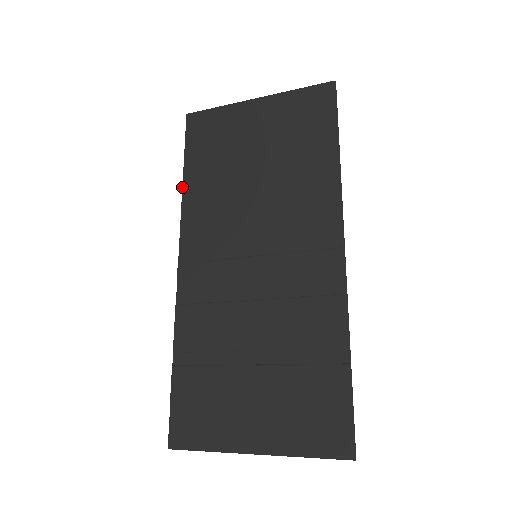
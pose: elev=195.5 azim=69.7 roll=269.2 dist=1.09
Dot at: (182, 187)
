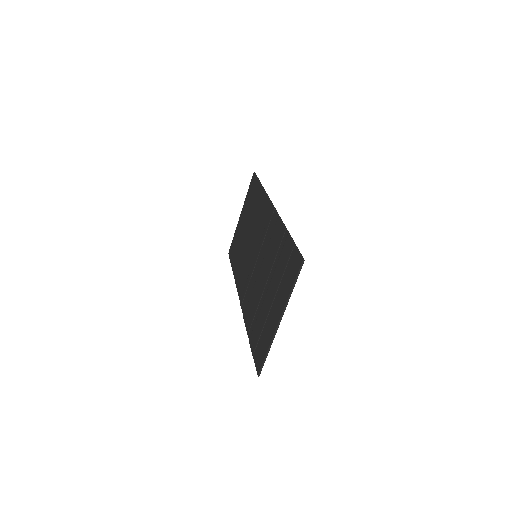
Dot at: occluded
